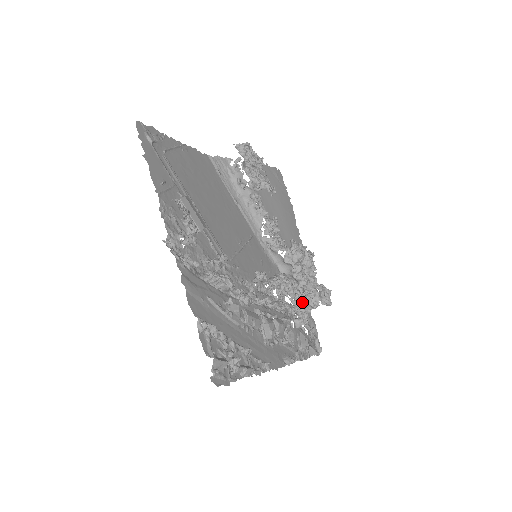
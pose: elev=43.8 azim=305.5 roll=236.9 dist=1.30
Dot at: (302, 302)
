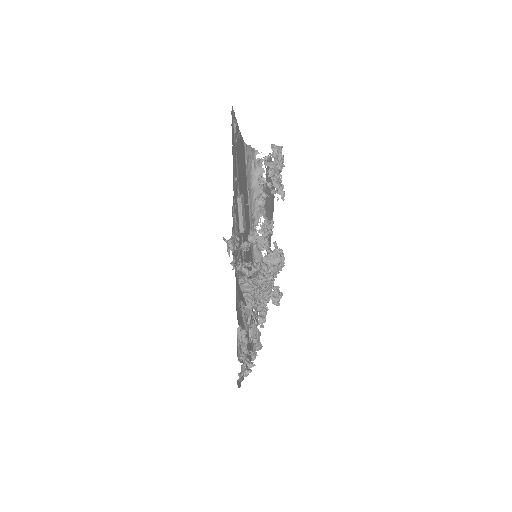
Dot at: (266, 301)
